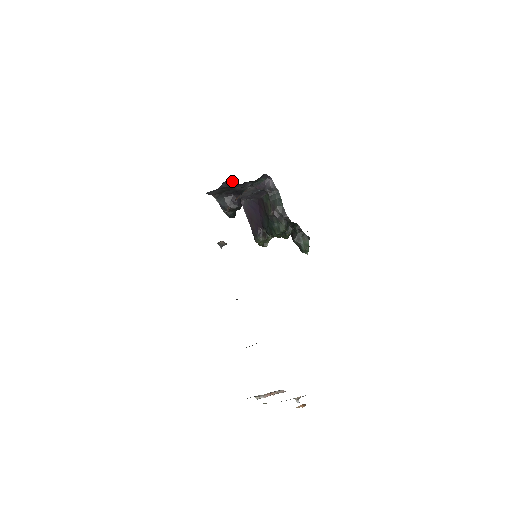
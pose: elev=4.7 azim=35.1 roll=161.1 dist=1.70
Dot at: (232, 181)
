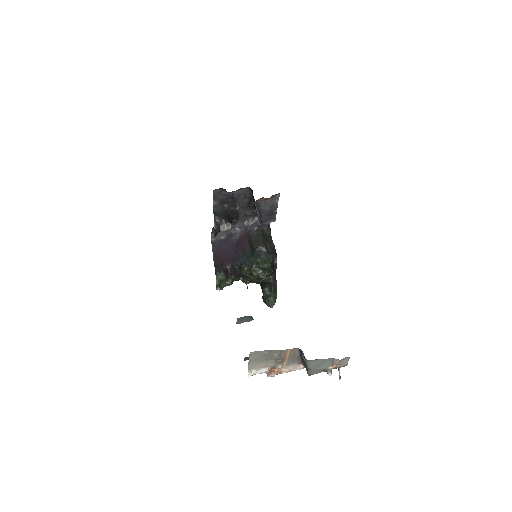
Dot at: (247, 194)
